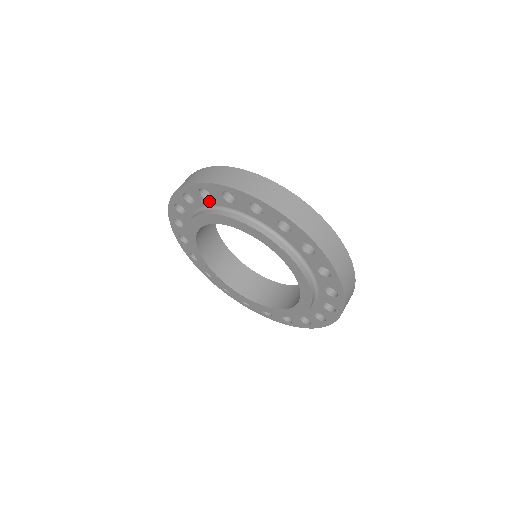
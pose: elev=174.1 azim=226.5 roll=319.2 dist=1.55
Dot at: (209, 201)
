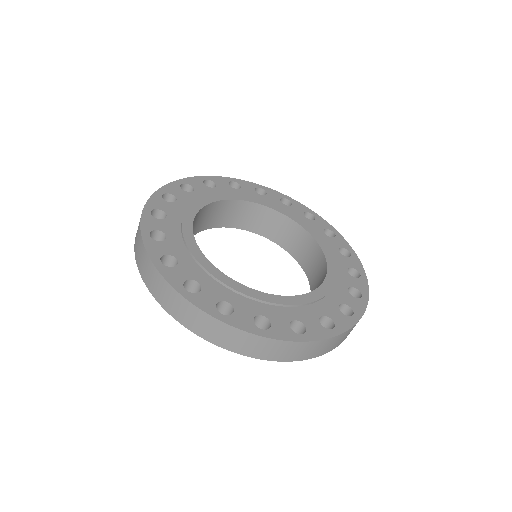
Dot at: occluded
